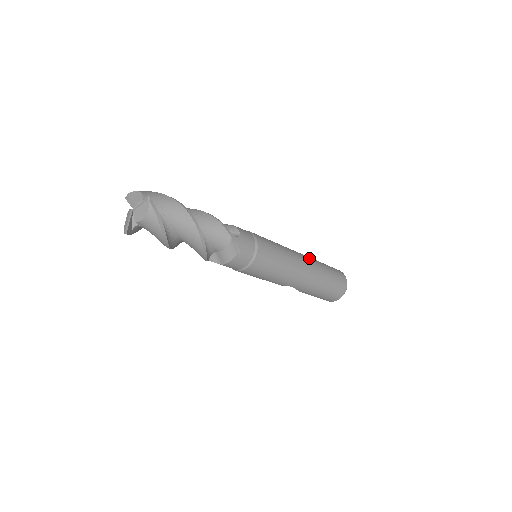
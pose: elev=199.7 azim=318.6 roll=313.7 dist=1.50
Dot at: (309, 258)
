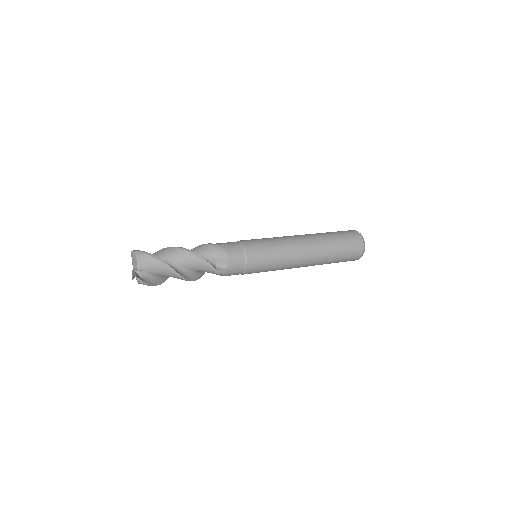
Dot at: (316, 248)
